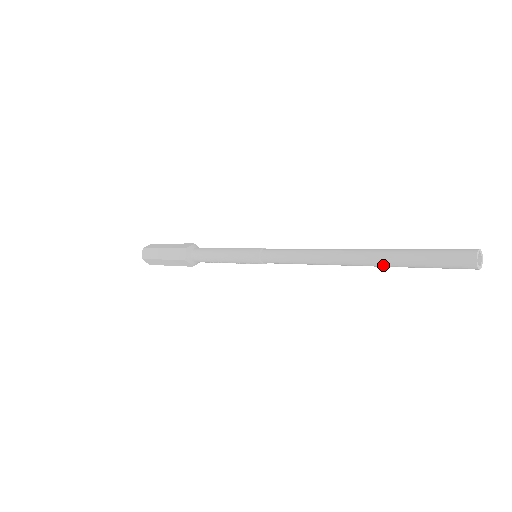
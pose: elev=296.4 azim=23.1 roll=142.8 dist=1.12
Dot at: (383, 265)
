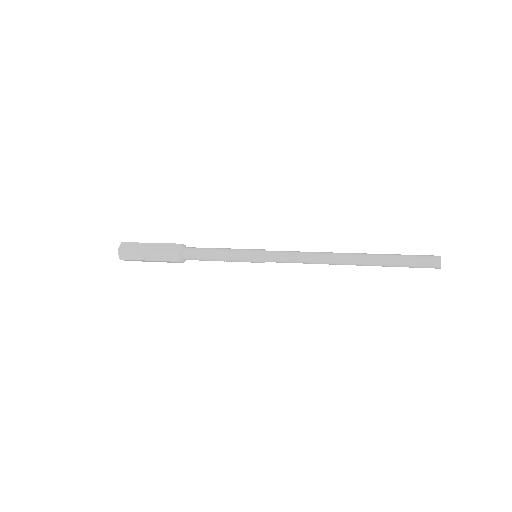
Dot at: occluded
